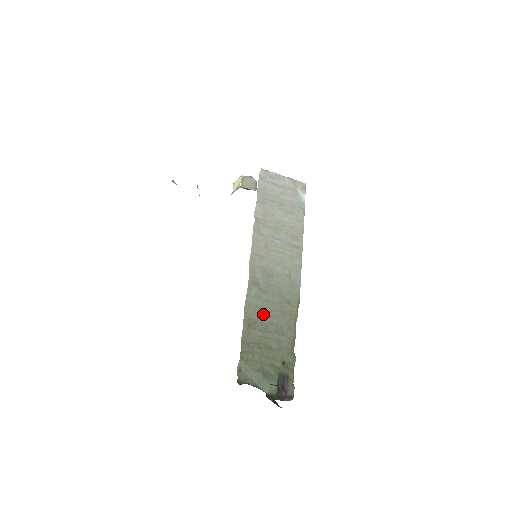
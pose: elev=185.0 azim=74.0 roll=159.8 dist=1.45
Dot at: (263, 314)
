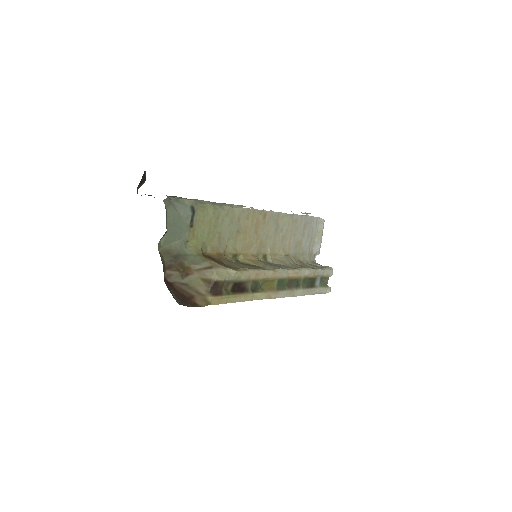
Dot at: occluded
